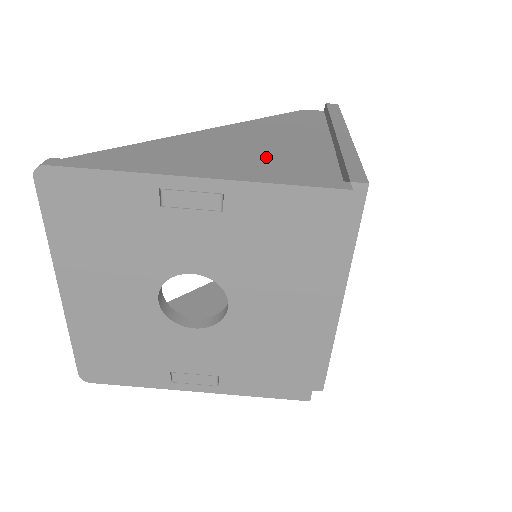
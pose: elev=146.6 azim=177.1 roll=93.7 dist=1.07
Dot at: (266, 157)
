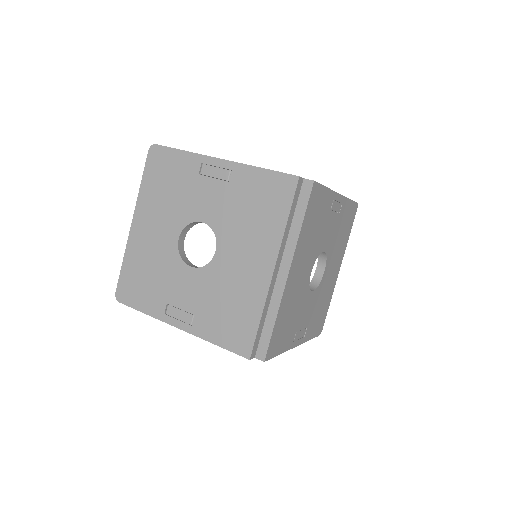
Dot at: occluded
